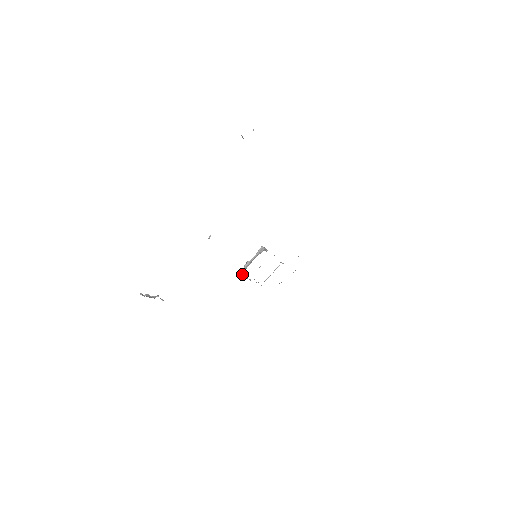
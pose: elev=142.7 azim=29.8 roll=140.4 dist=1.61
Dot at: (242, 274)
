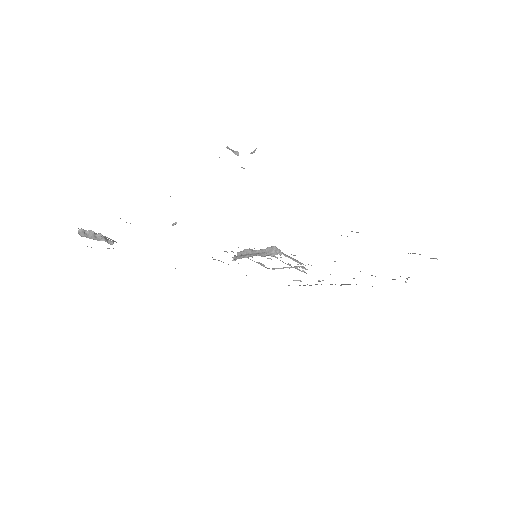
Dot at: (233, 259)
